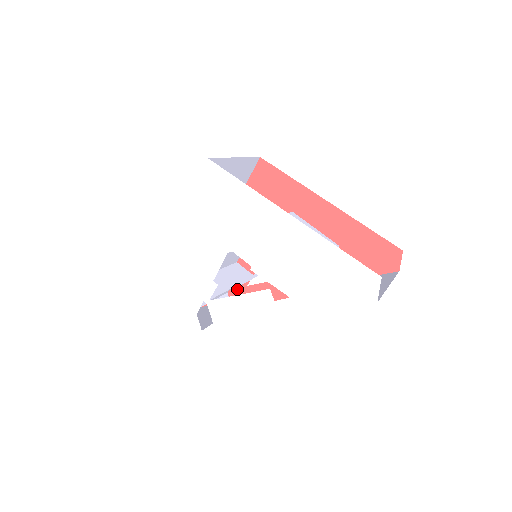
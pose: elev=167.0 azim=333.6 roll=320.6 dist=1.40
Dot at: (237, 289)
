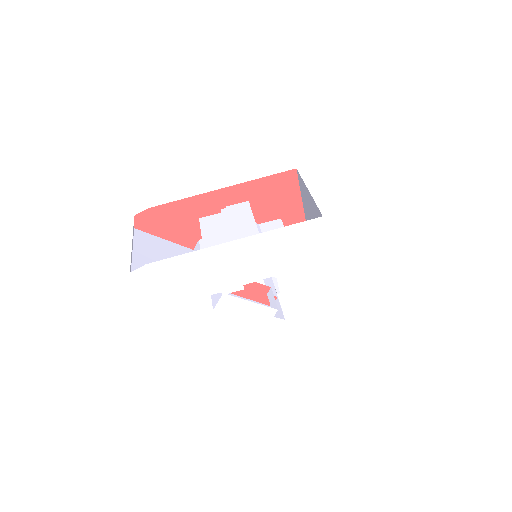
Dot at: occluded
